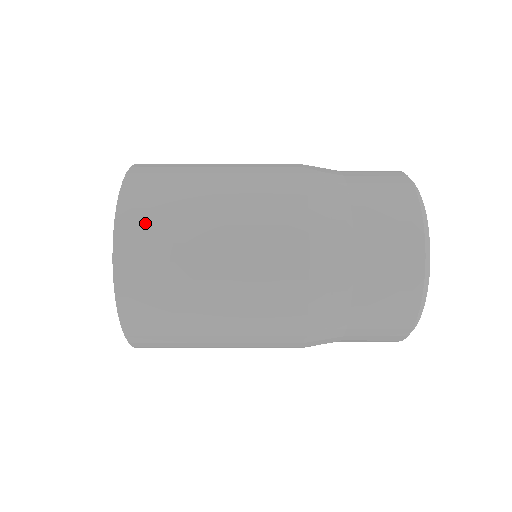
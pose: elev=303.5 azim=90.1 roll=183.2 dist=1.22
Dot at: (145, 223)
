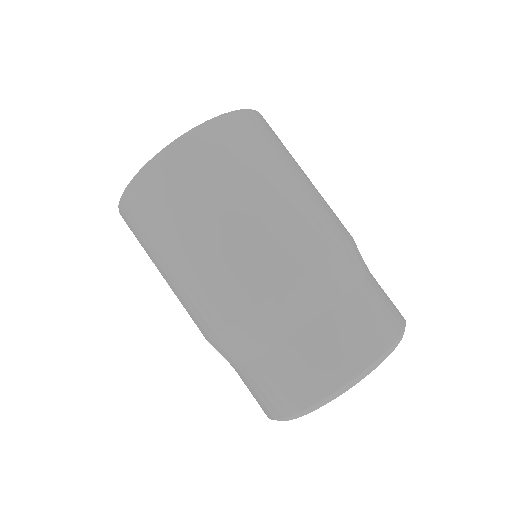
Dot at: (197, 159)
